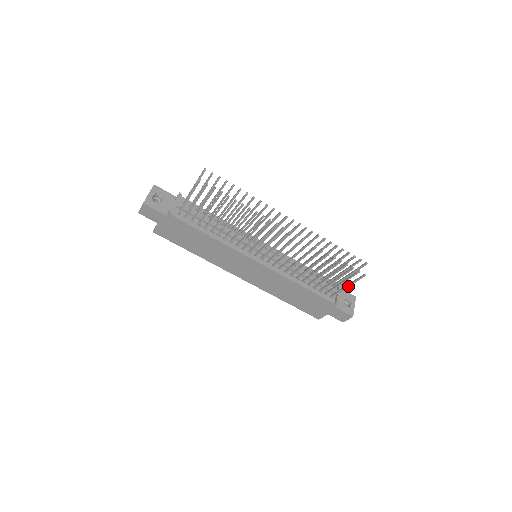
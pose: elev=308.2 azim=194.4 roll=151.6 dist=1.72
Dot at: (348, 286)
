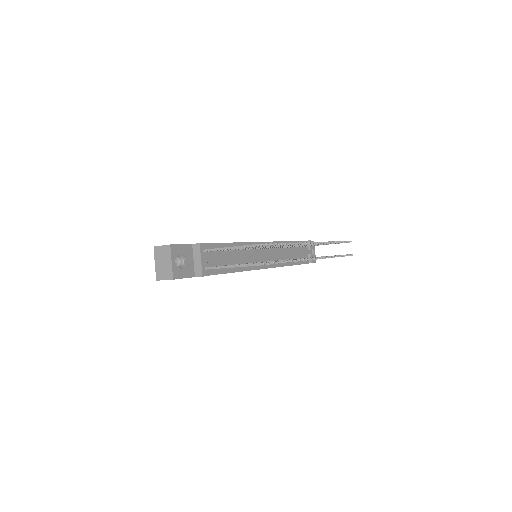
Dot at: occluded
